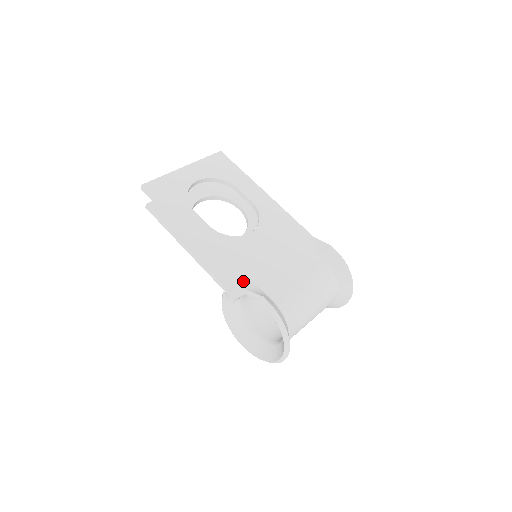
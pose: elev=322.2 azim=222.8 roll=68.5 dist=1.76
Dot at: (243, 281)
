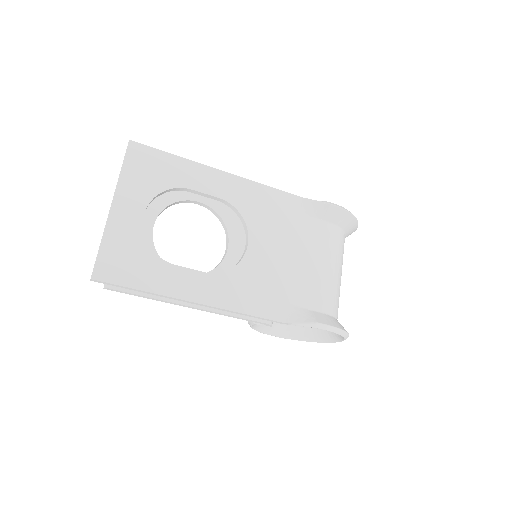
Dot at: (283, 313)
